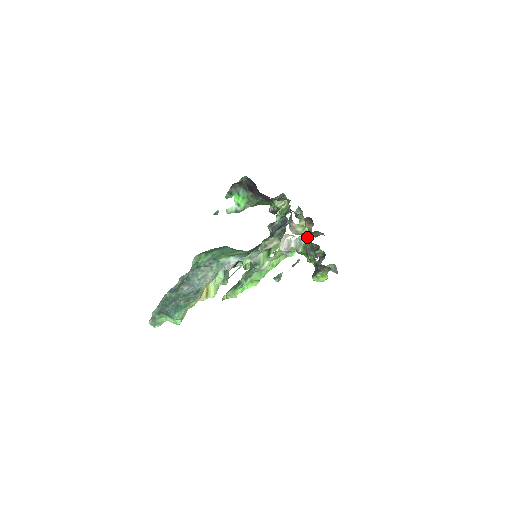
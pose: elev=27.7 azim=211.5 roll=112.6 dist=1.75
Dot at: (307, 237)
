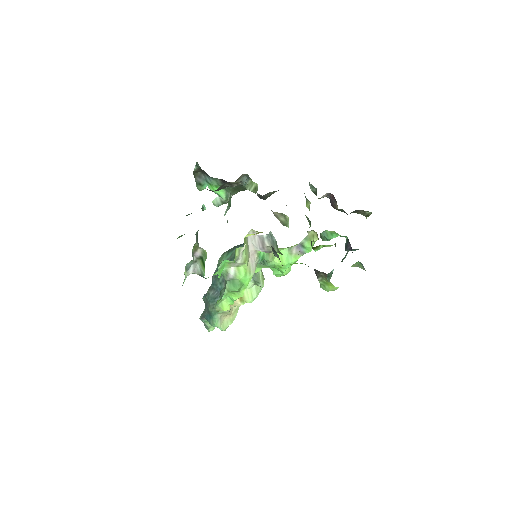
Dot at: occluded
